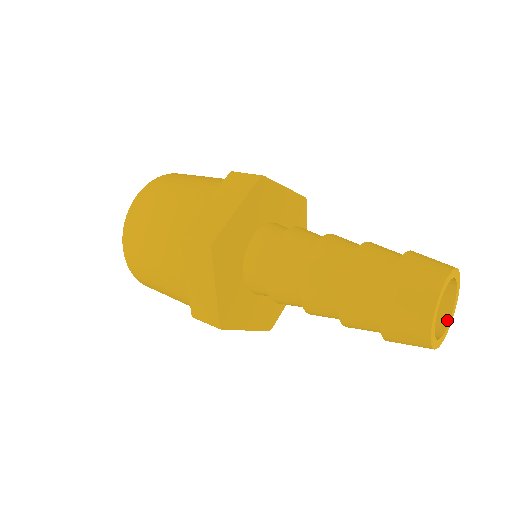
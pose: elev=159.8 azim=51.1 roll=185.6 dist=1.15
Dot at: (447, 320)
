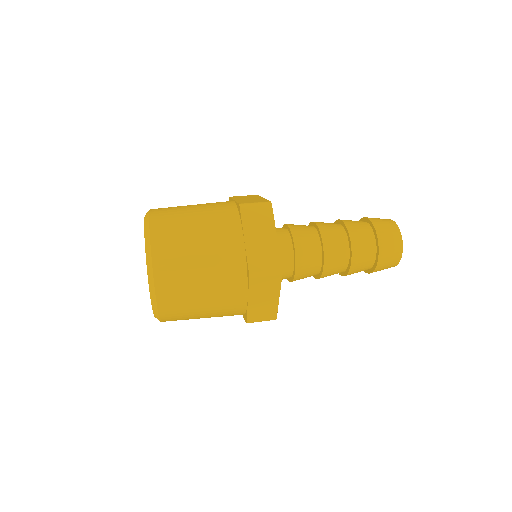
Dot at: occluded
